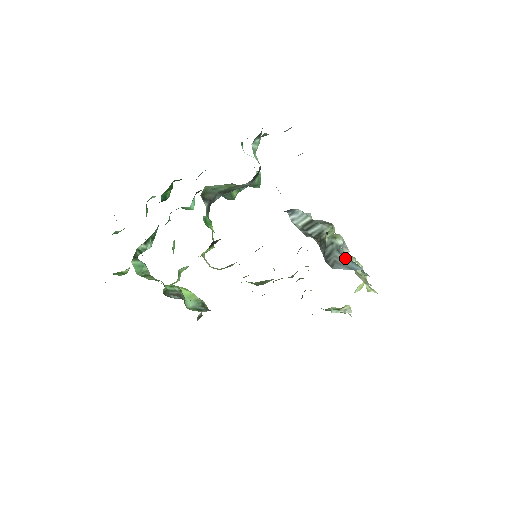
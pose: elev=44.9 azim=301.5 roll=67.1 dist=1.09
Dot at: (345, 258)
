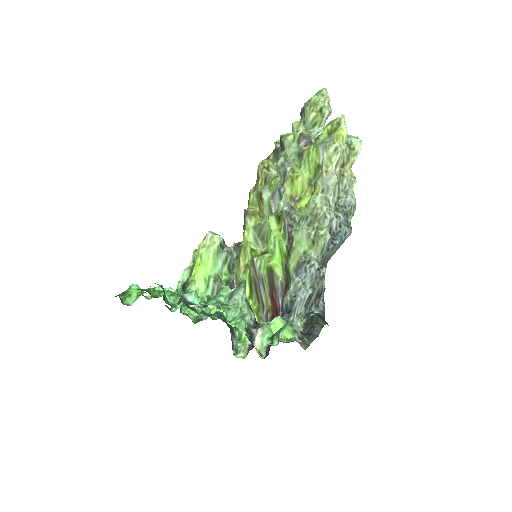
Dot at: (335, 248)
